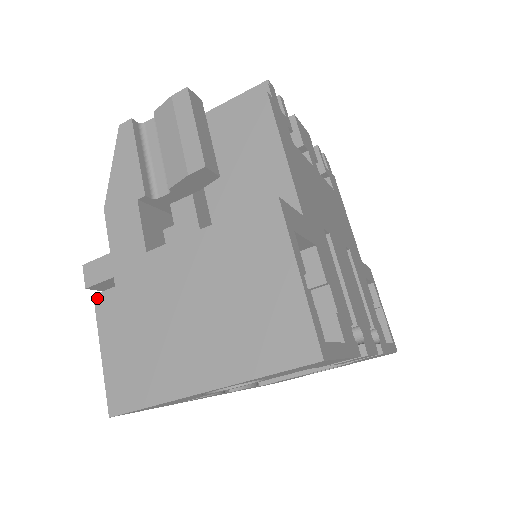
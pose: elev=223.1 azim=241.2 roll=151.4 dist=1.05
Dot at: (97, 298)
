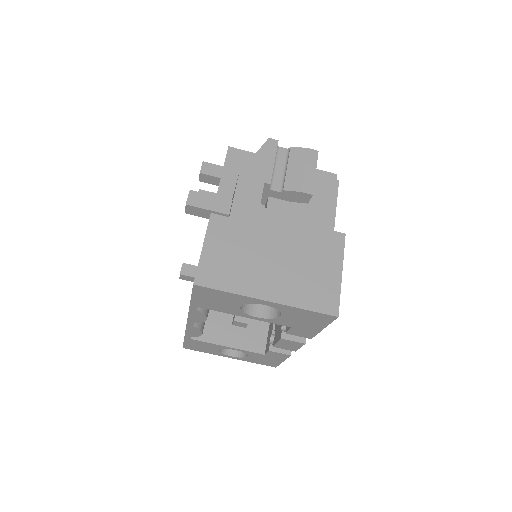
Dot at: (213, 216)
